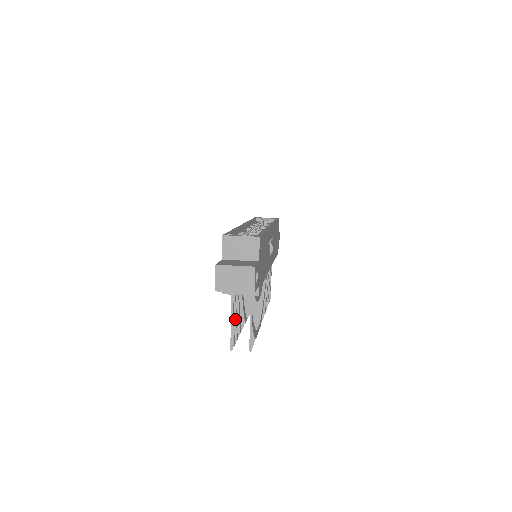
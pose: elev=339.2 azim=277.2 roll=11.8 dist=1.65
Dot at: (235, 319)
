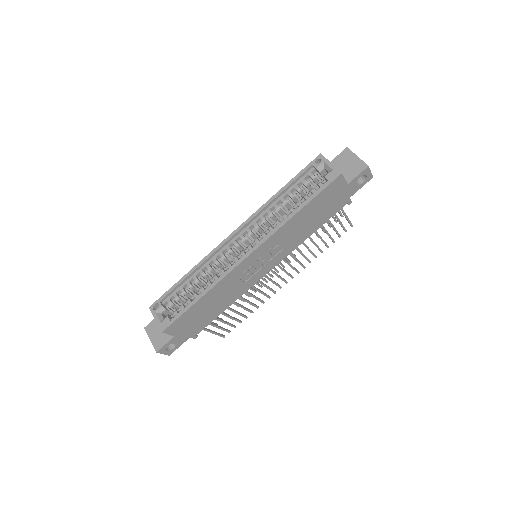
Dot at: occluded
